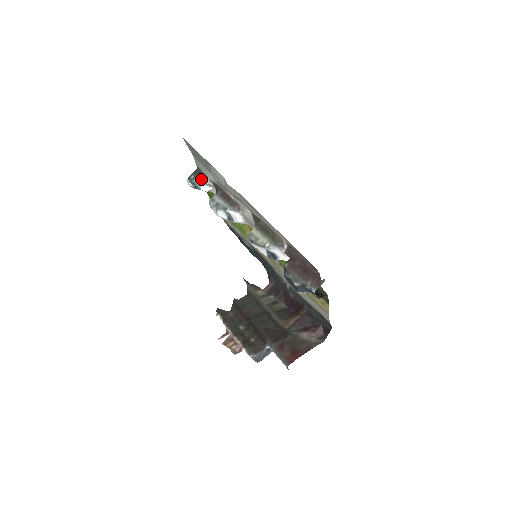
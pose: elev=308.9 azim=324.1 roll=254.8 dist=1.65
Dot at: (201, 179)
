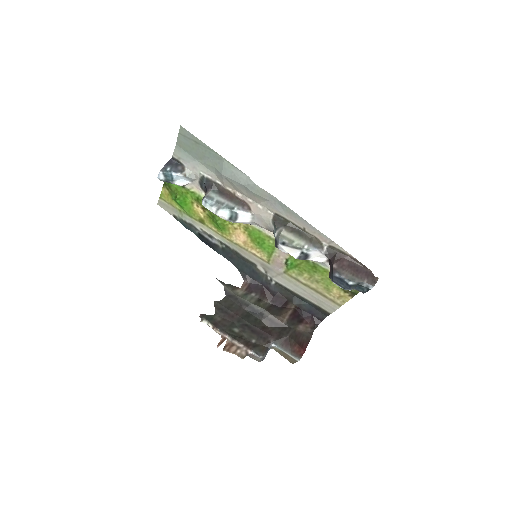
Dot at: (183, 172)
